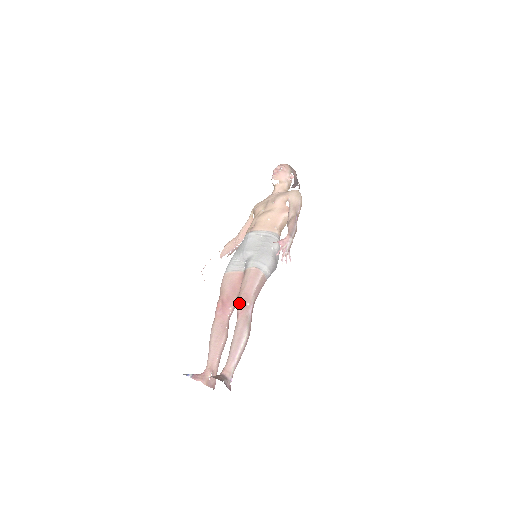
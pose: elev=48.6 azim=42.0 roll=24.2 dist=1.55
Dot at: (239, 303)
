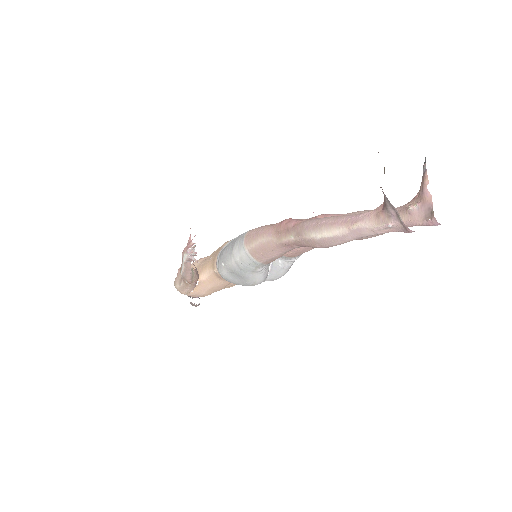
Dot at: (325, 214)
